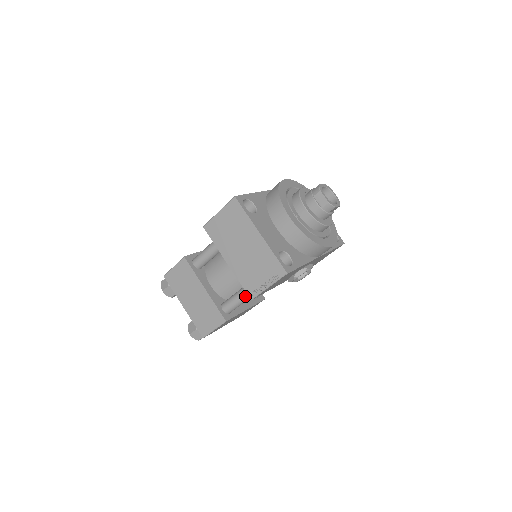
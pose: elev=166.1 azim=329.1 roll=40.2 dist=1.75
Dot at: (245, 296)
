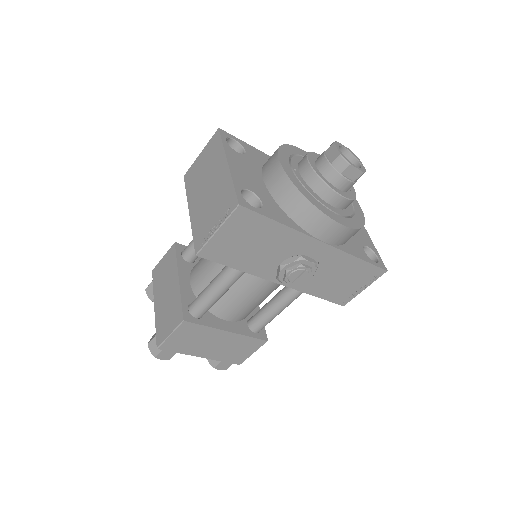
Dot at: (214, 286)
